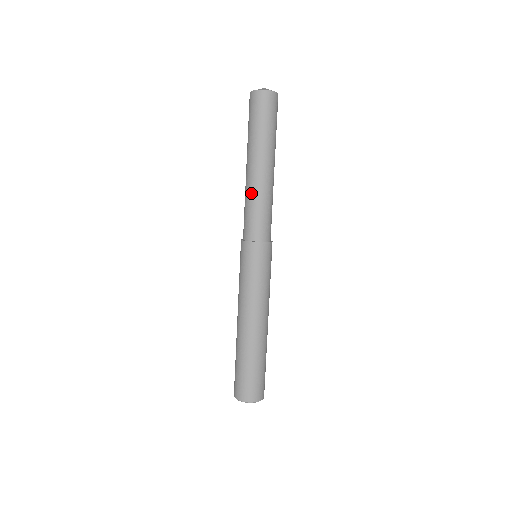
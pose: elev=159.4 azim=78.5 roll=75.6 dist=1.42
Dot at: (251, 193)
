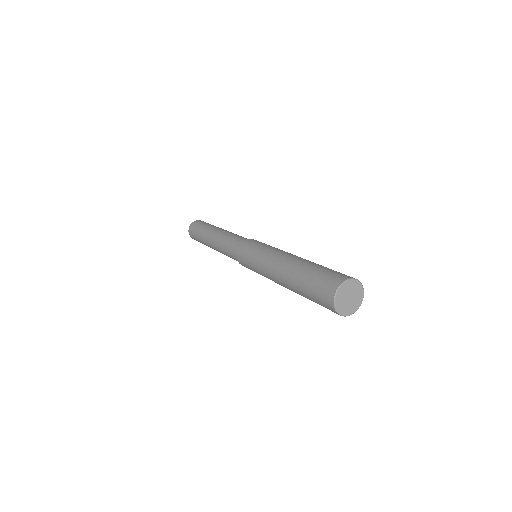
Dot at: (227, 233)
